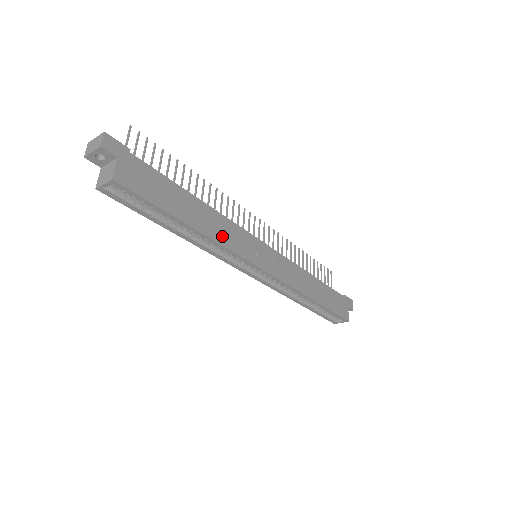
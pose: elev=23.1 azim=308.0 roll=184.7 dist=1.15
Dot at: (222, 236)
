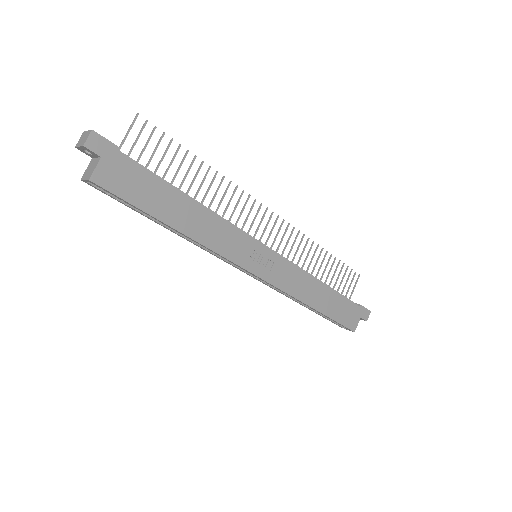
Dot at: (211, 238)
